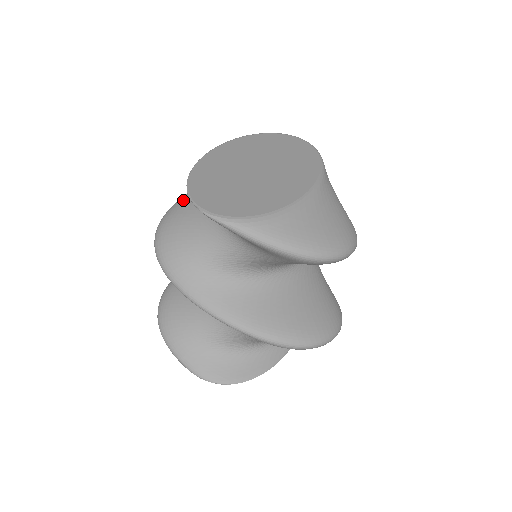
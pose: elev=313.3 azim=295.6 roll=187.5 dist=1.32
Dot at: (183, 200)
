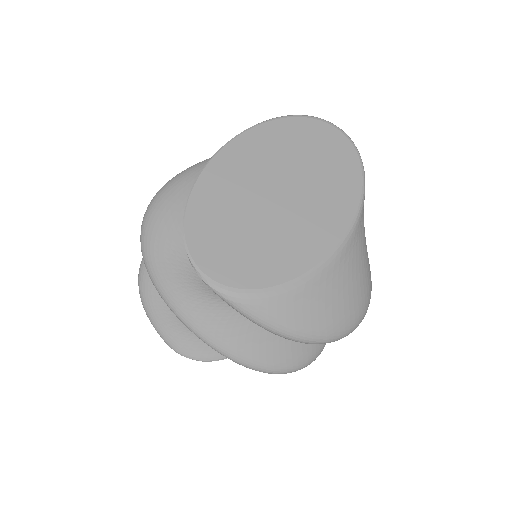
Dot at: (184, 182)
